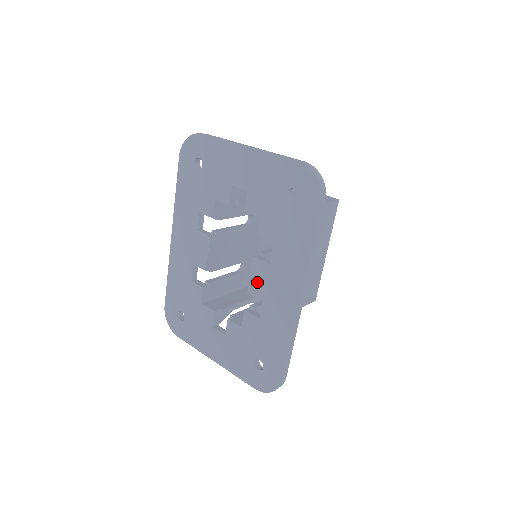
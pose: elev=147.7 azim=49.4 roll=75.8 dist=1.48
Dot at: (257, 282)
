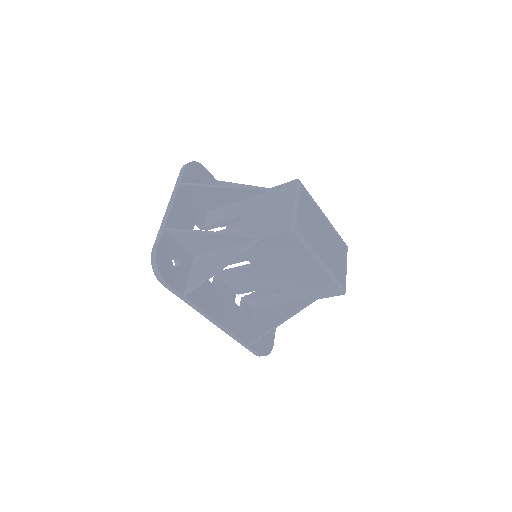
Dot at: occluded
